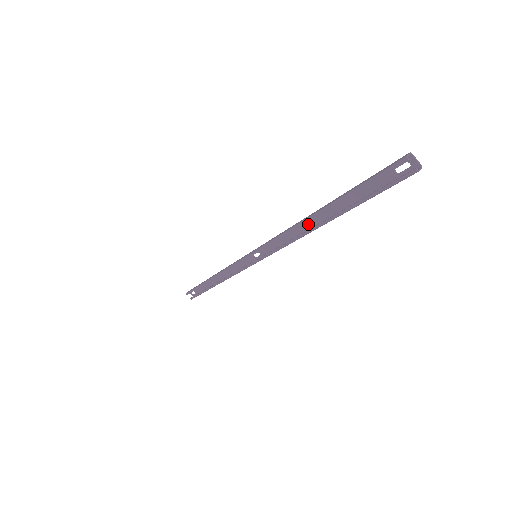
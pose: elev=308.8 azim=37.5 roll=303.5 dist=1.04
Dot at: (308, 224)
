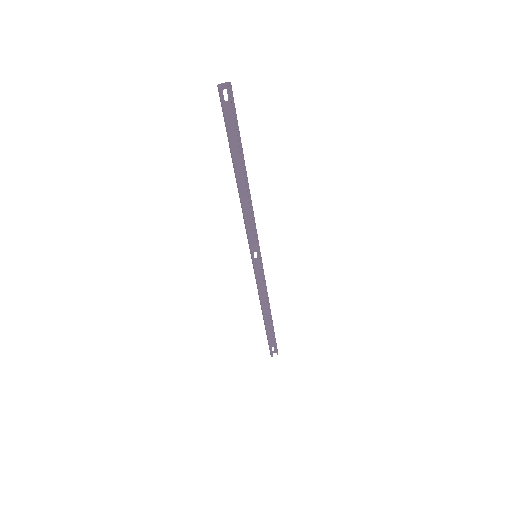
Dot at: (243, 192)
